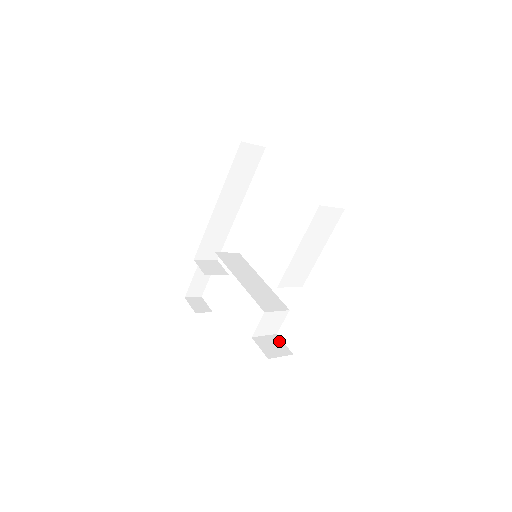
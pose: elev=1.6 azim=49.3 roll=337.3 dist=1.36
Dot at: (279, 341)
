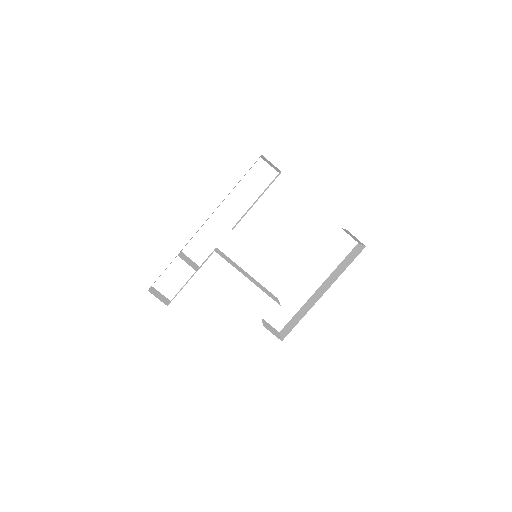
Dot at: (268, 324)
